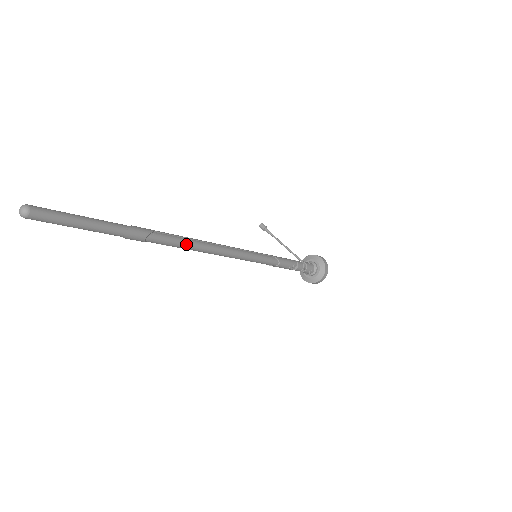
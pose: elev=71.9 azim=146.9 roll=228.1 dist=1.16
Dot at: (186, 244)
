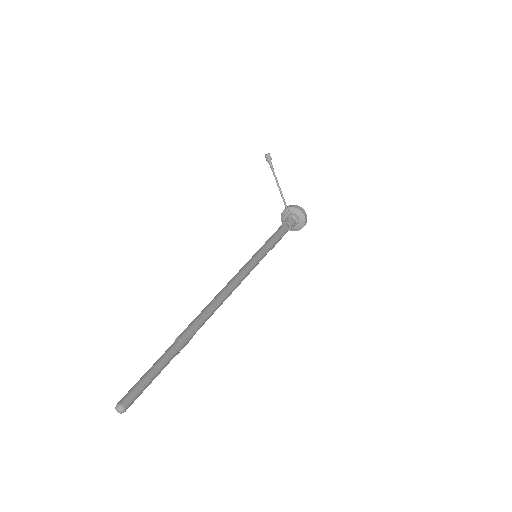
Dot at: occluded
